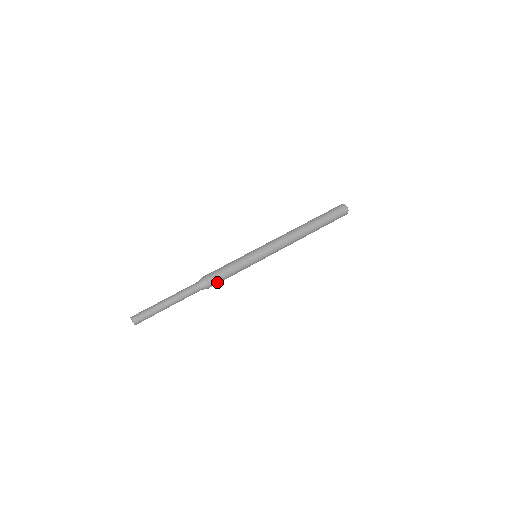
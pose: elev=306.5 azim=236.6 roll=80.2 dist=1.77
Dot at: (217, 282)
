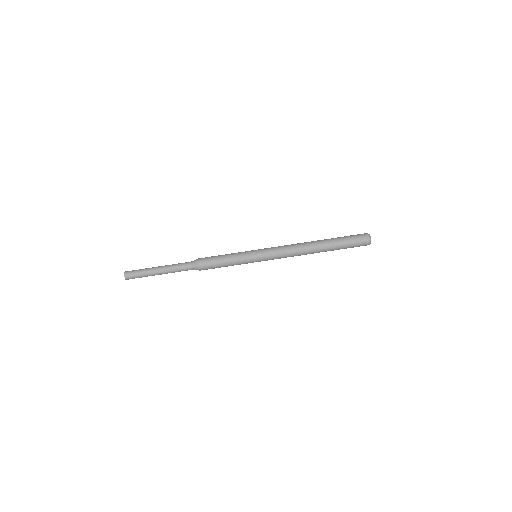
Dot at: occluded
